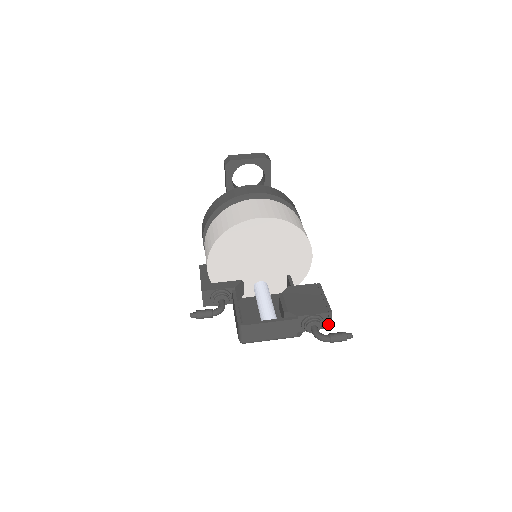
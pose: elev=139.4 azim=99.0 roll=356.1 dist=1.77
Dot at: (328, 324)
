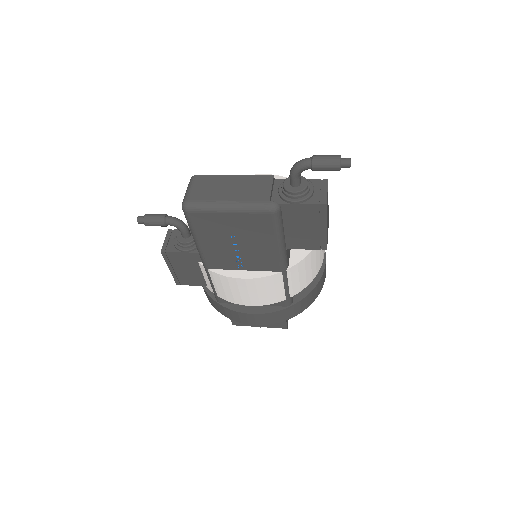
Dot at: (322, 198)
